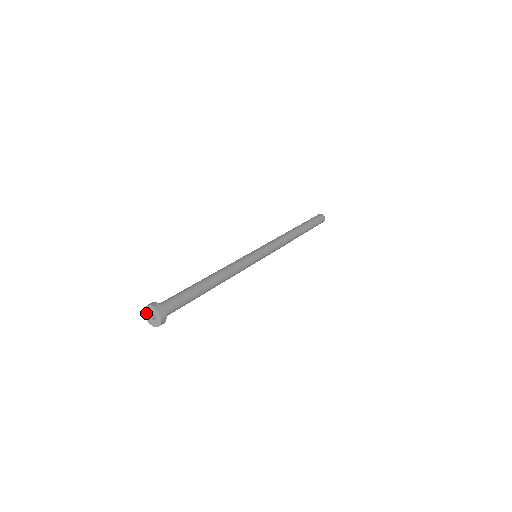
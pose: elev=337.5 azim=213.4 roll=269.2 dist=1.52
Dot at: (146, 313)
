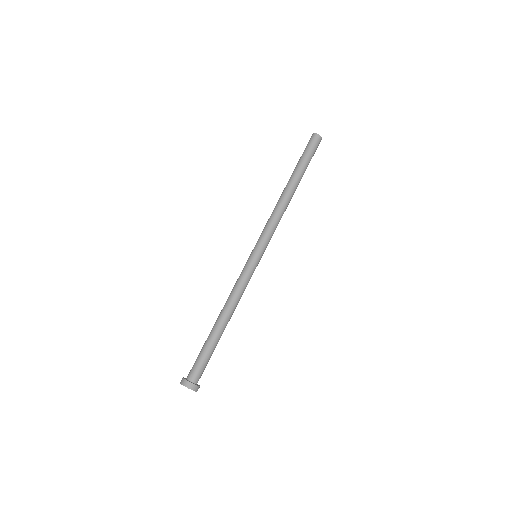
Dot at: occluded
